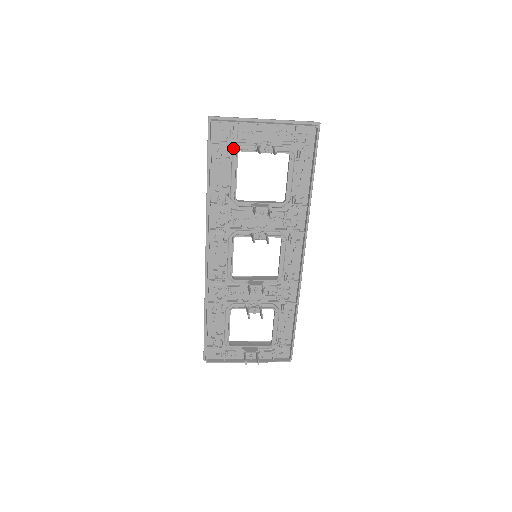
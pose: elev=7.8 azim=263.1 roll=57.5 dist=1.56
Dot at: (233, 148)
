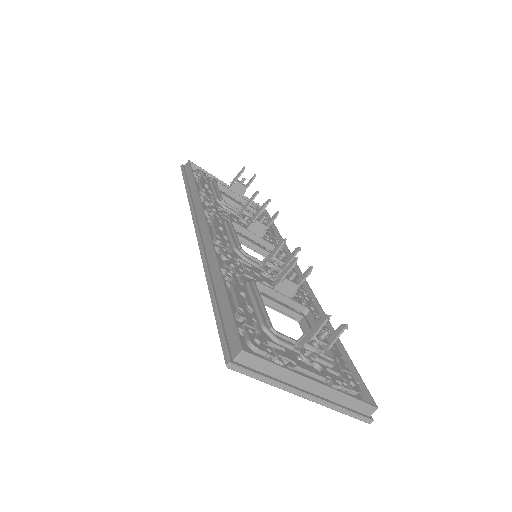
Dot at: (209, 181)
